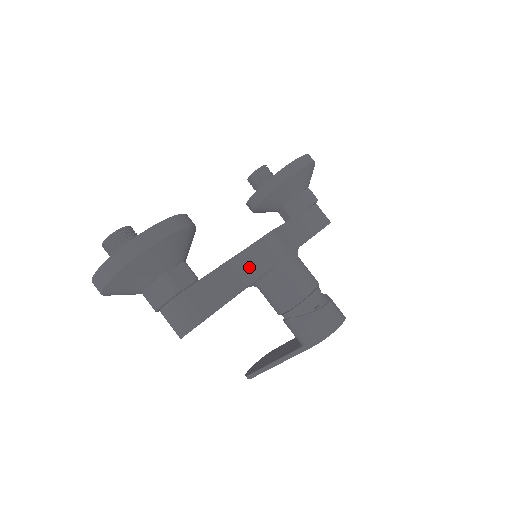
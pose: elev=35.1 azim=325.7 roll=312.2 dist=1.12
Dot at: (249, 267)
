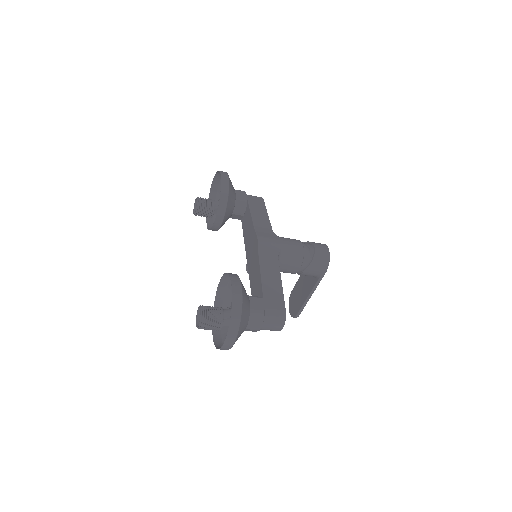
Dot at: (271, 267)
